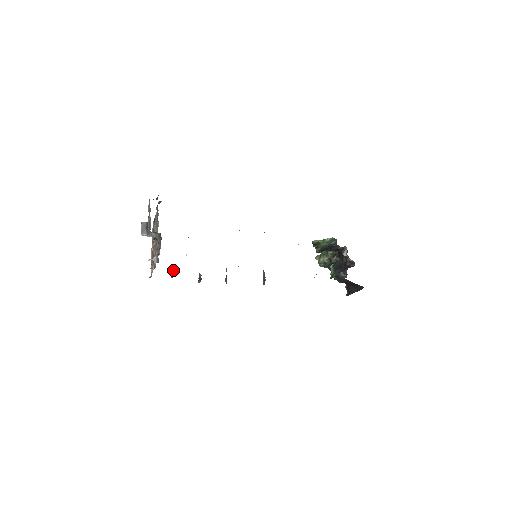
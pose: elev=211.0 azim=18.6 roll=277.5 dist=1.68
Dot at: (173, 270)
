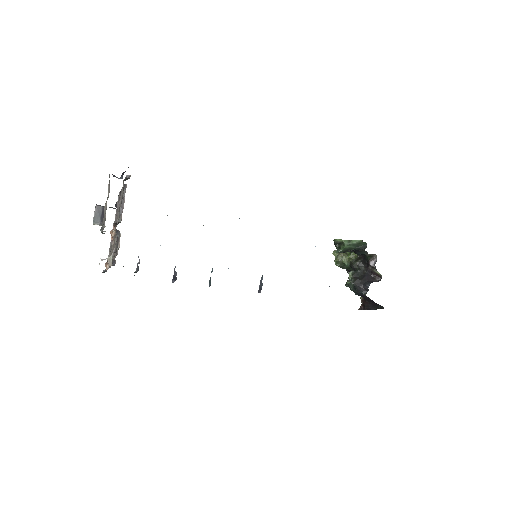
Dot at: (139, 263)
